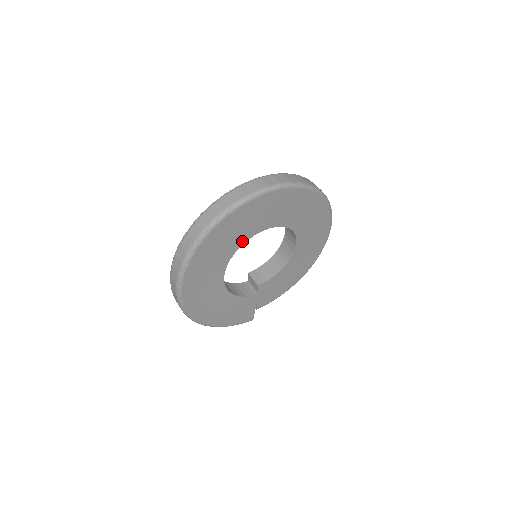
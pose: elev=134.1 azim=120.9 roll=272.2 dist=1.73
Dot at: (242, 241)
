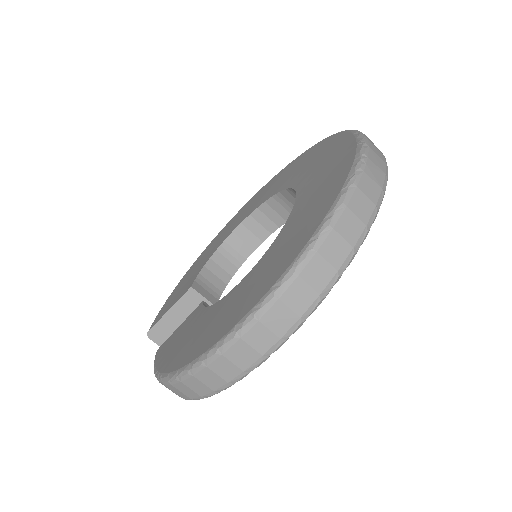
Dot at: occluded
